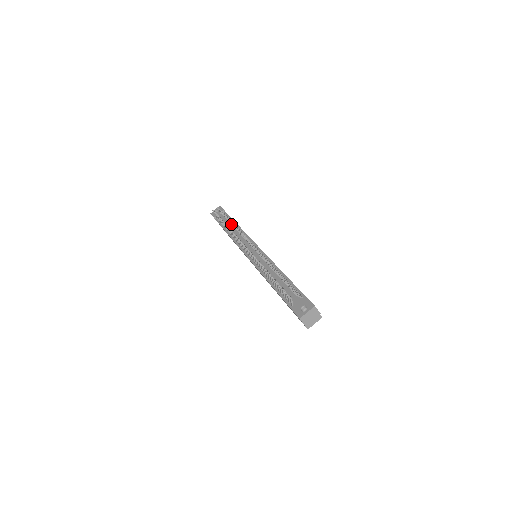
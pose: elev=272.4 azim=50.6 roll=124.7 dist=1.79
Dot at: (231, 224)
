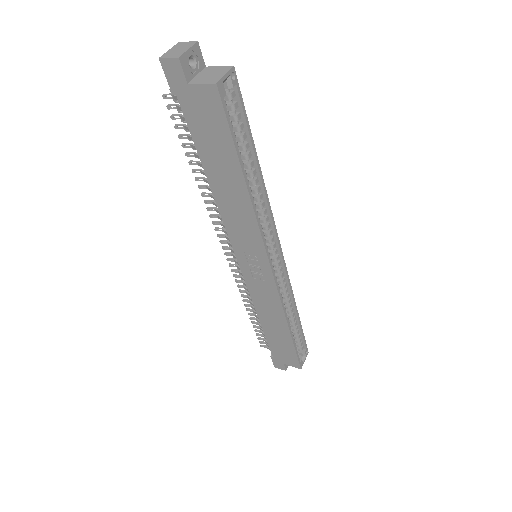
Dot at: occluded
